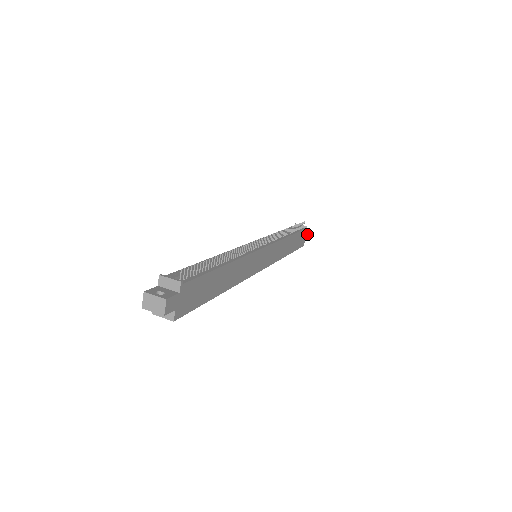
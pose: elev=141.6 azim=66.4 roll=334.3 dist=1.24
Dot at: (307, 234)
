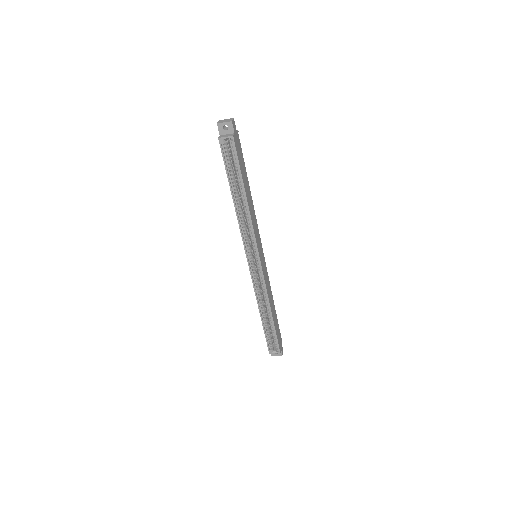
Dot at: (282, 349)
